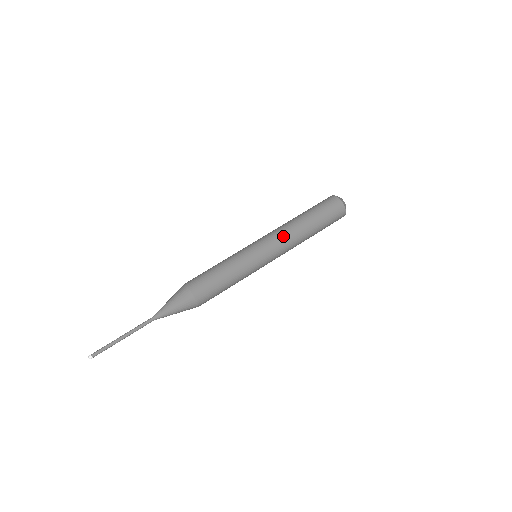
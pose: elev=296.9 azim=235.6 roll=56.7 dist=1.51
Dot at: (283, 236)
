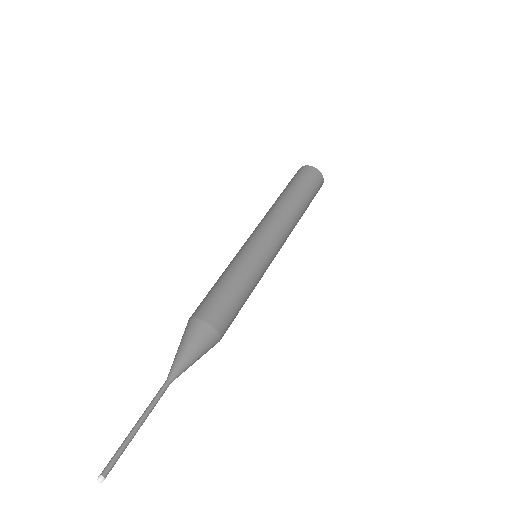
Dot at: (285, 227)
